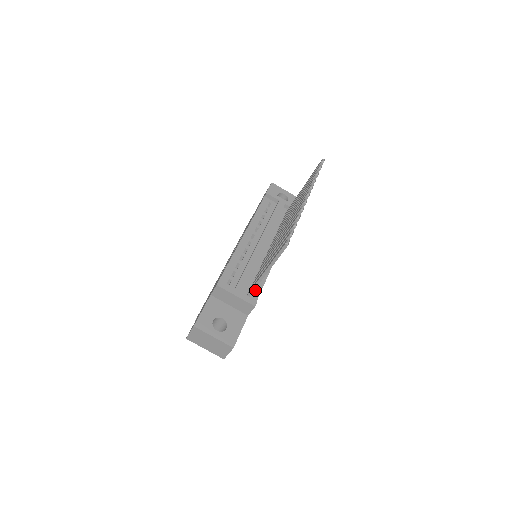
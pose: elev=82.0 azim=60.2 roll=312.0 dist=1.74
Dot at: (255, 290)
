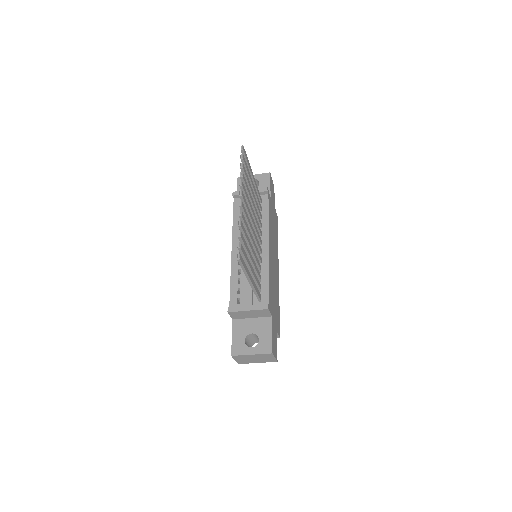
Dot at: (263, 293)
